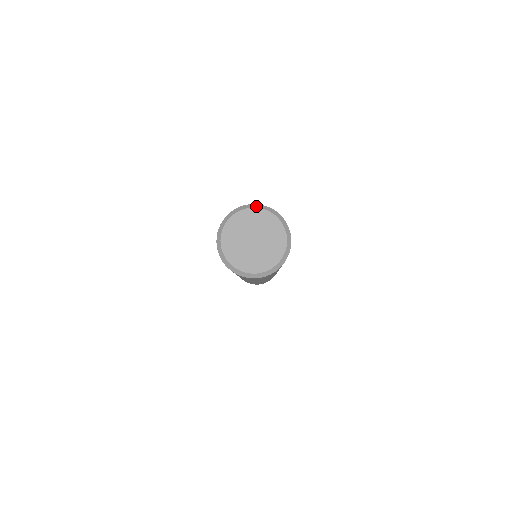
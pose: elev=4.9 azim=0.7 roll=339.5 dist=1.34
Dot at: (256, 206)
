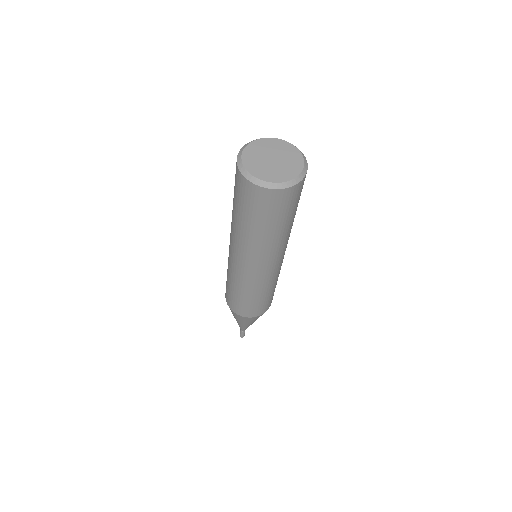
Dot at: (258, 139)
